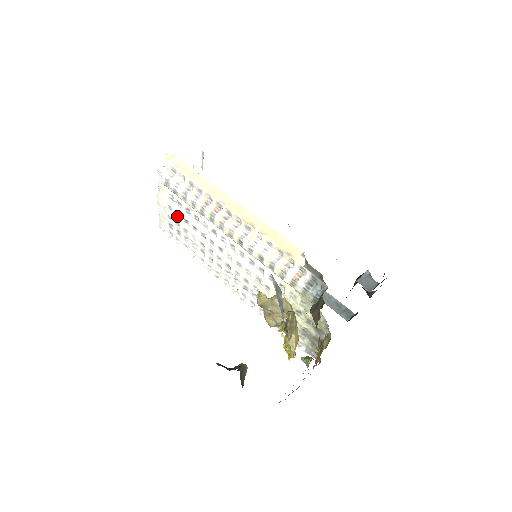
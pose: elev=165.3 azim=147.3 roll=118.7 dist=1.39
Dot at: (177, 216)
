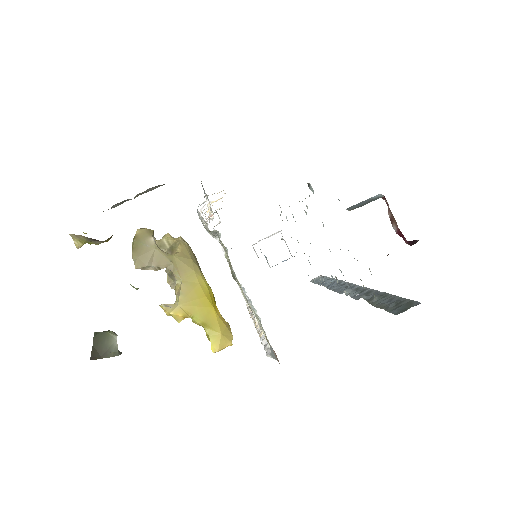
Dot at: occluded
